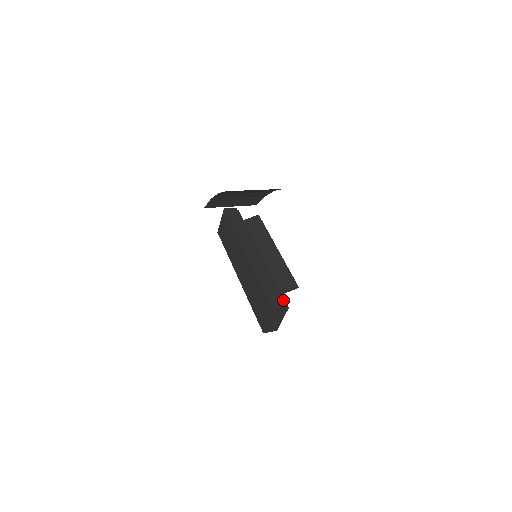
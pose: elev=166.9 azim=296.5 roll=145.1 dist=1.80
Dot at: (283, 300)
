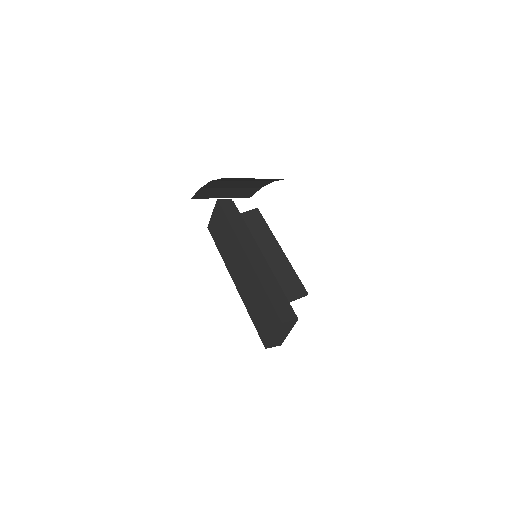
Dot at: (291, 310)
